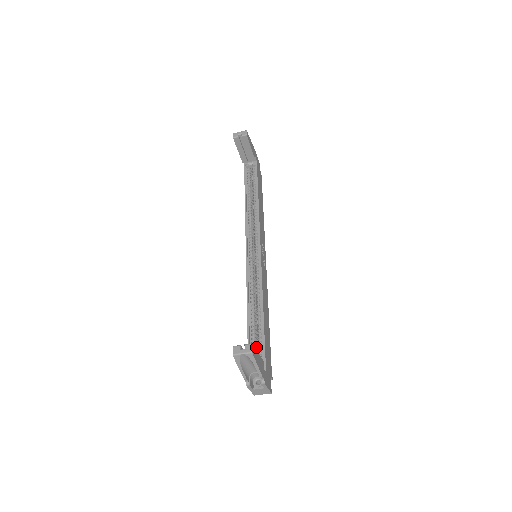
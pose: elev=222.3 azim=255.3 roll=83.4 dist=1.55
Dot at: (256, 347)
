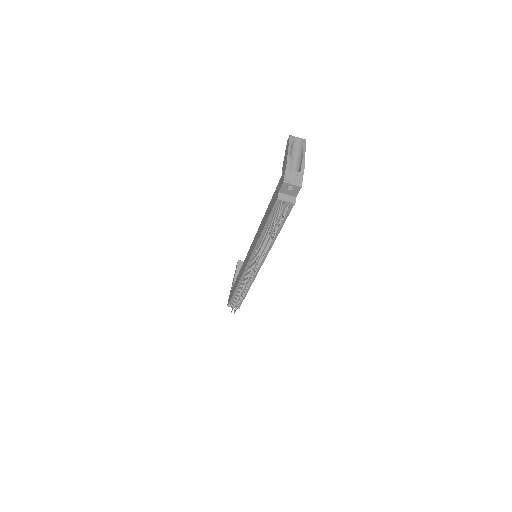
Dot at: occluded
